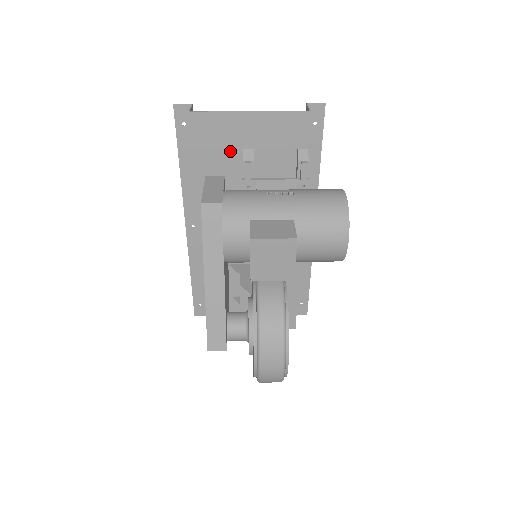
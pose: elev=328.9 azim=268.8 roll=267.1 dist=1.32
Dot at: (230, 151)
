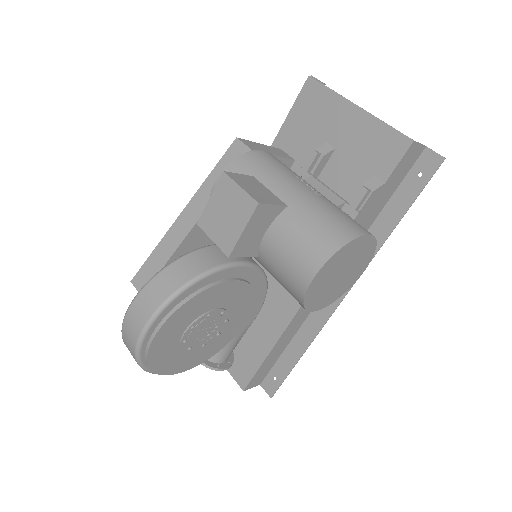
Dot at: (315, 137)
